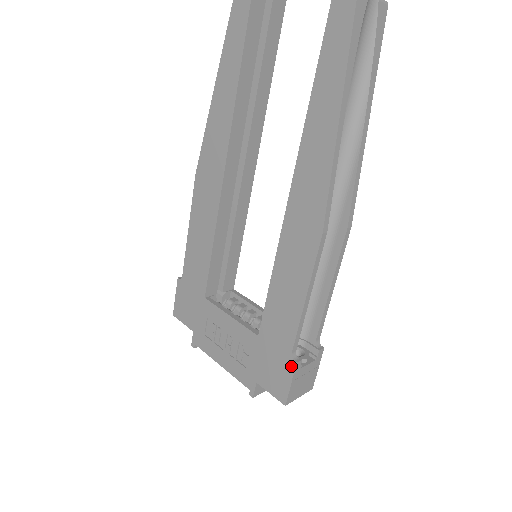
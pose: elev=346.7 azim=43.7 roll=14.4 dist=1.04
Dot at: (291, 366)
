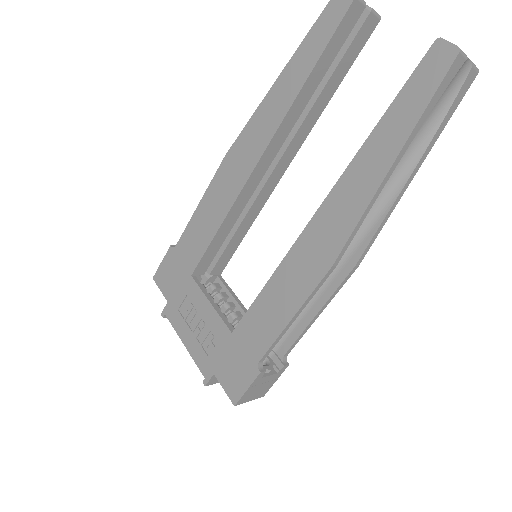
Dot at: (254, 373)
